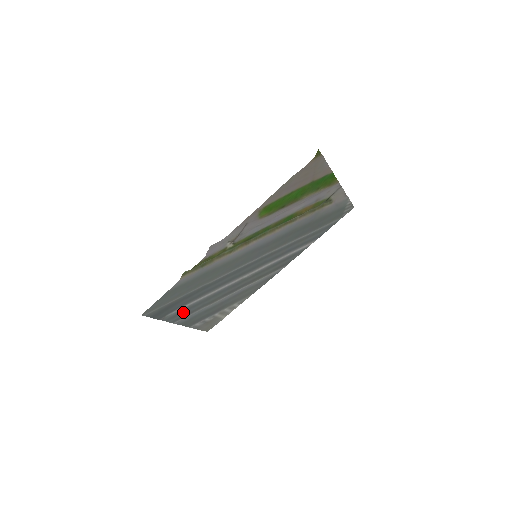
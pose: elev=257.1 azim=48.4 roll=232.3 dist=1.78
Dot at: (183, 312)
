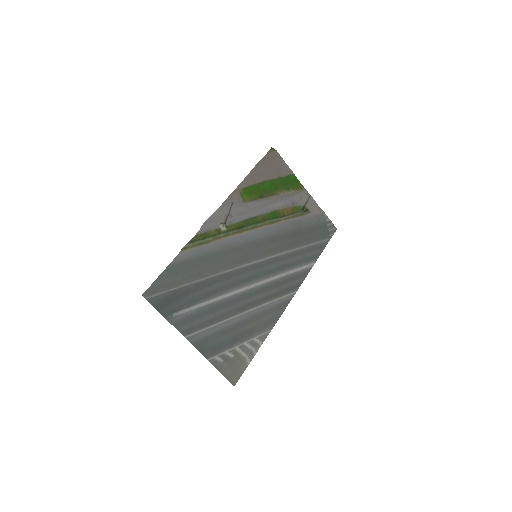
Dot at: (193, 319)
